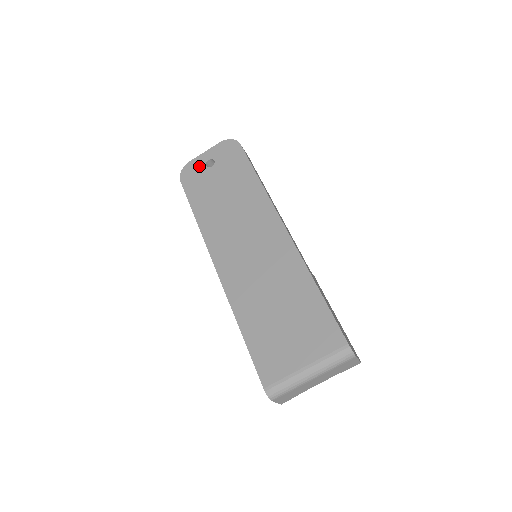
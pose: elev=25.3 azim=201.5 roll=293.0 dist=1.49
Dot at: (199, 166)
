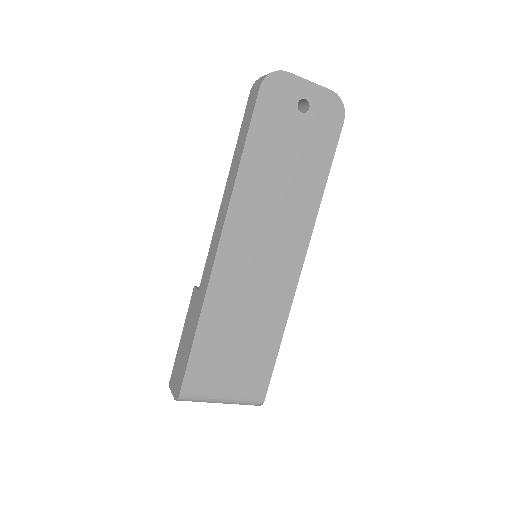
Dot at: (292, 94)
